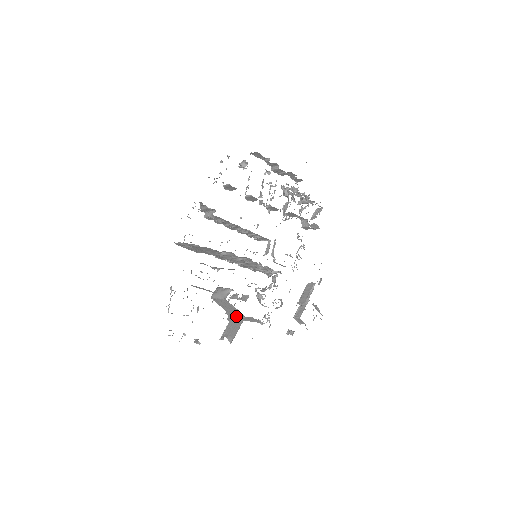
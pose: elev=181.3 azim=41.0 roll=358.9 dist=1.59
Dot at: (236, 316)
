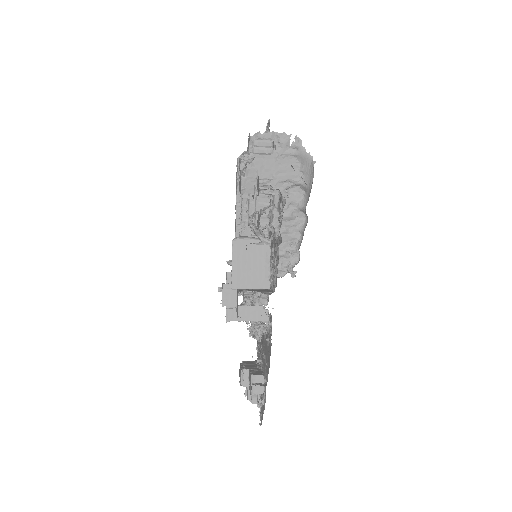
Dot at: (246, 289)
